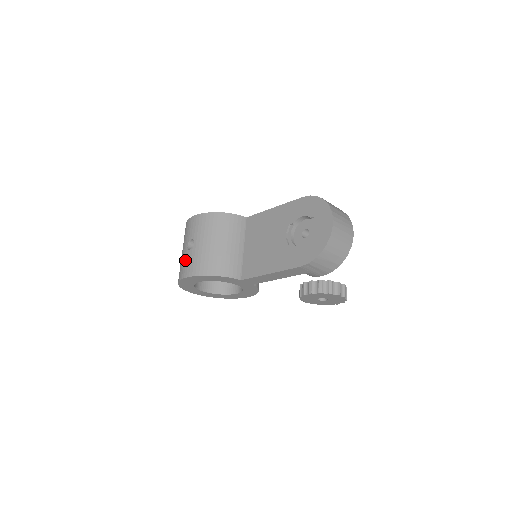
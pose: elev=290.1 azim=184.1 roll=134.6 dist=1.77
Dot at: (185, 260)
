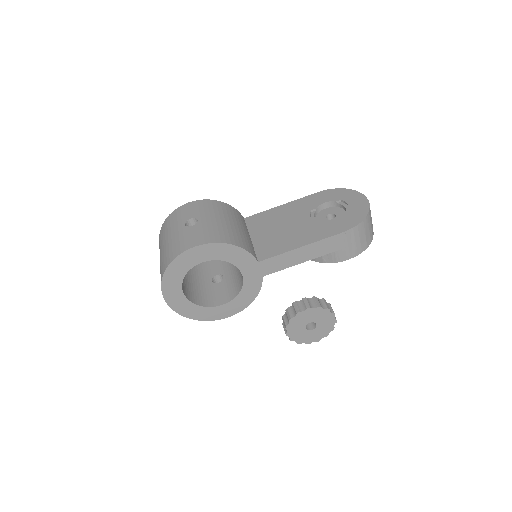
Dot at: (186, 235)
